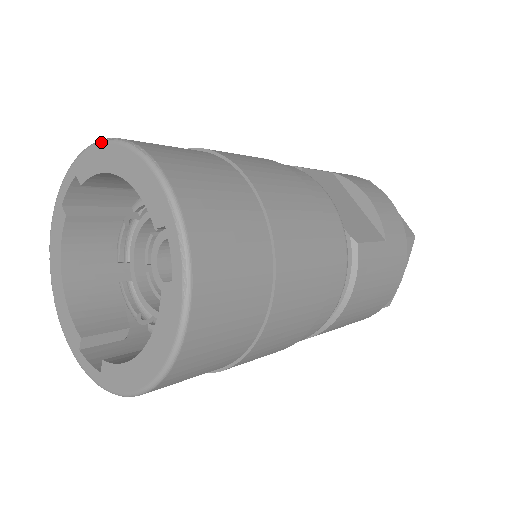
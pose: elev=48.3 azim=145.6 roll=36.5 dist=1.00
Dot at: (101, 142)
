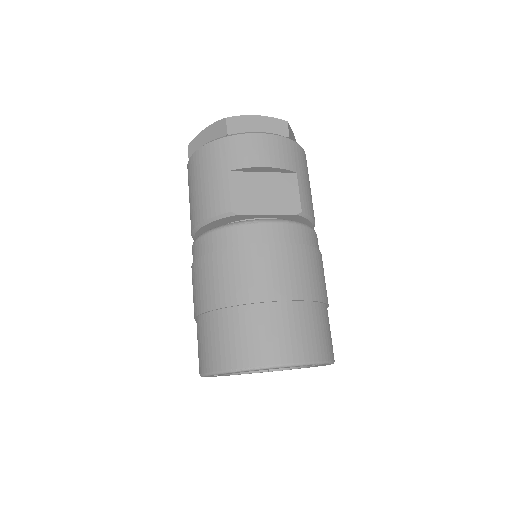
Dot at: occluded
